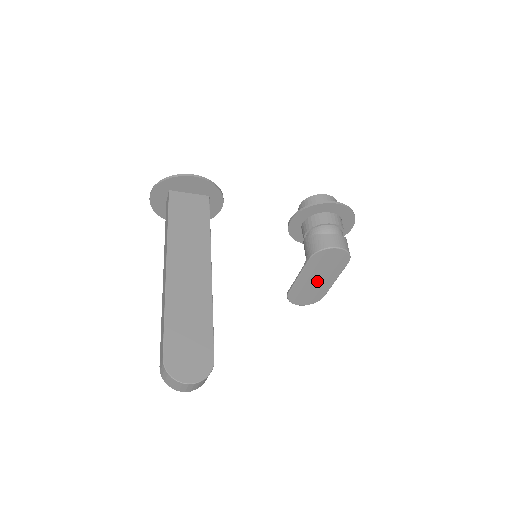
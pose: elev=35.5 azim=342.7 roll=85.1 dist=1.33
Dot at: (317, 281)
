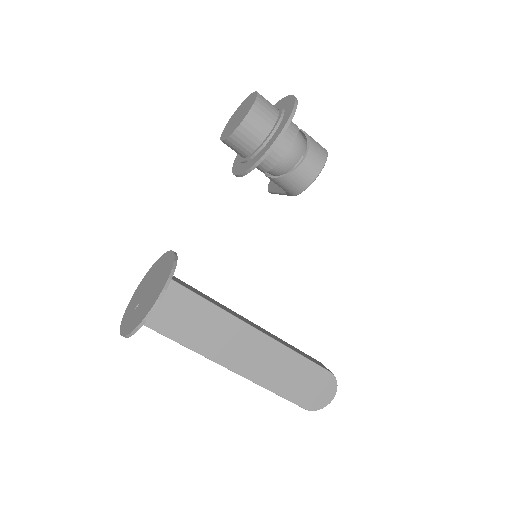
Dot at: occluded
